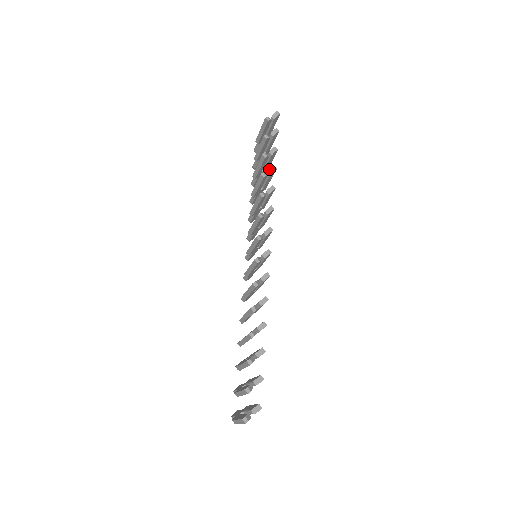
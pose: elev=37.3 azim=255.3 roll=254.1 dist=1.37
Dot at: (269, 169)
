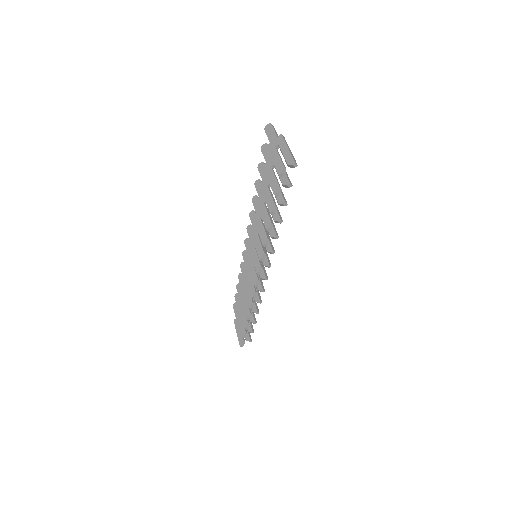
Dot at: (275, 221)
